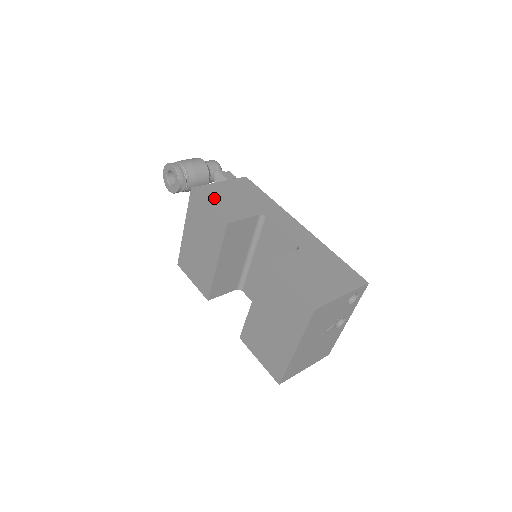
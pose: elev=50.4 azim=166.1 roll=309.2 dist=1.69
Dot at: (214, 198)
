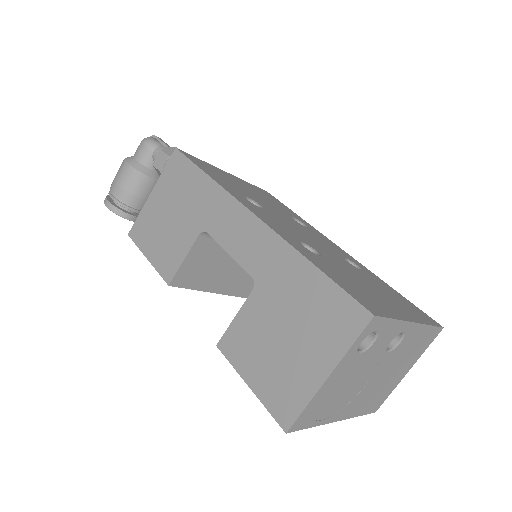
Dot at: (150, 238)
